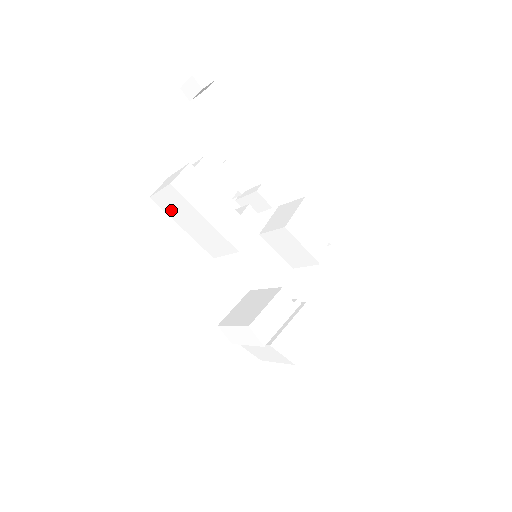
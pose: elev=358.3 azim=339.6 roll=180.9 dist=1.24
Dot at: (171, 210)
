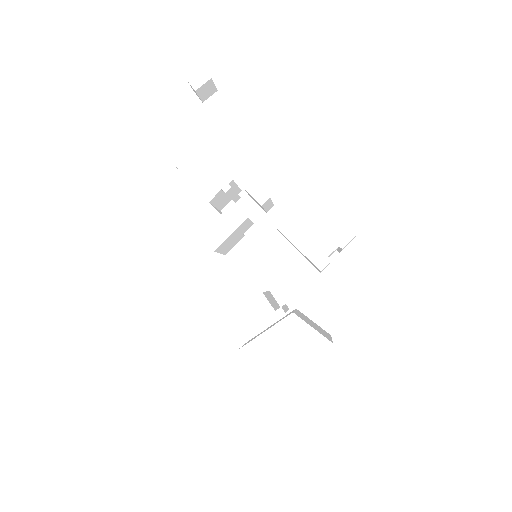
Dot at: occluded
